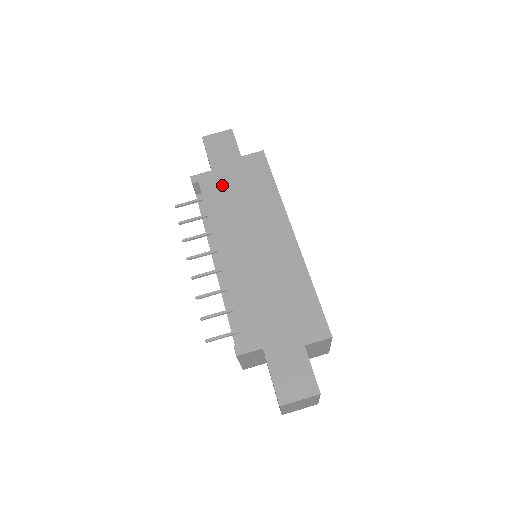
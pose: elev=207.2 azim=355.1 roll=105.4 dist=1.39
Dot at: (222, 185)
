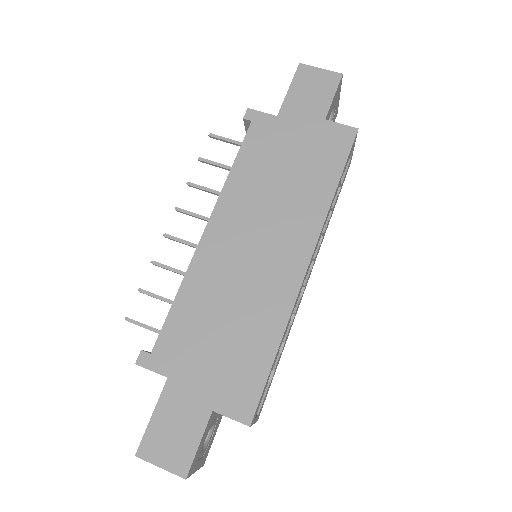
Dot at: (274, 144)
